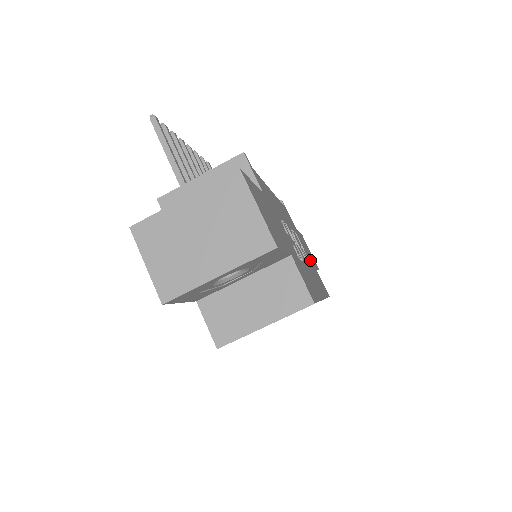
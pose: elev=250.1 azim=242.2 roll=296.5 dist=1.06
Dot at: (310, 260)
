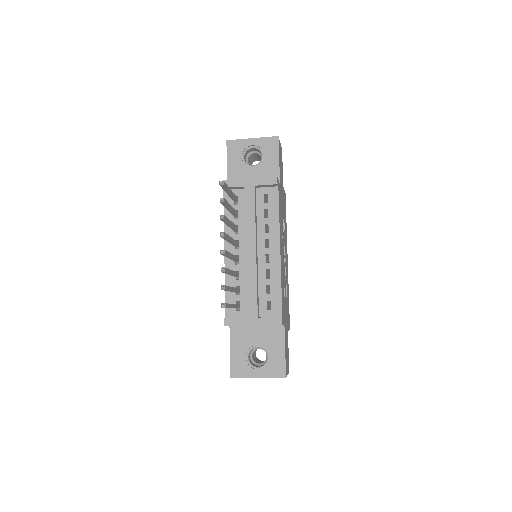
Dot at: (283, 205)
